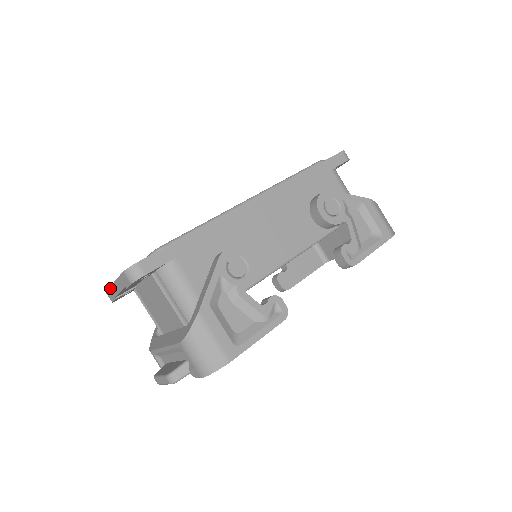
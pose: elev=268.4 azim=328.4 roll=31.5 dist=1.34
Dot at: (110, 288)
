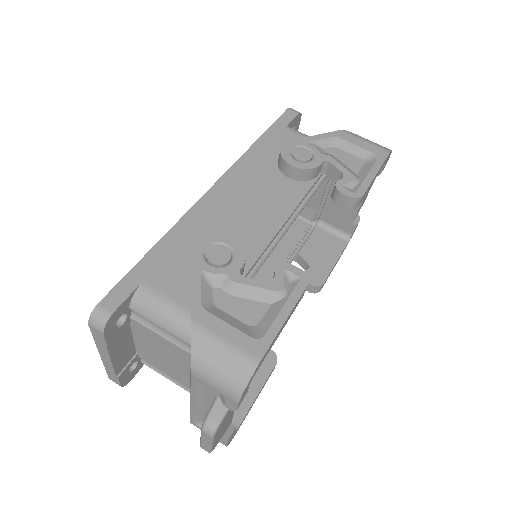
Dot at: (105, 367)
